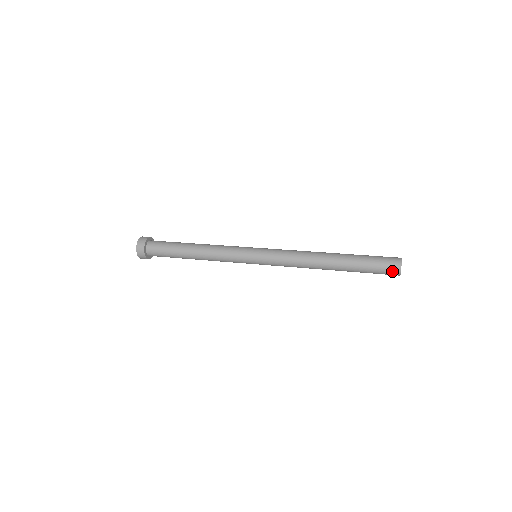
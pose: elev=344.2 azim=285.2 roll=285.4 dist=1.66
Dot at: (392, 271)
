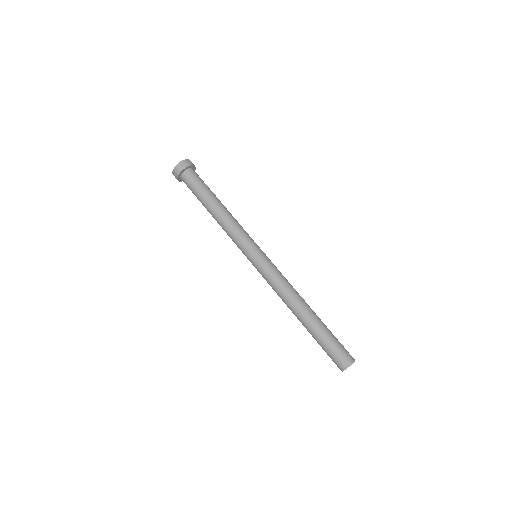
Dot at: occluded
